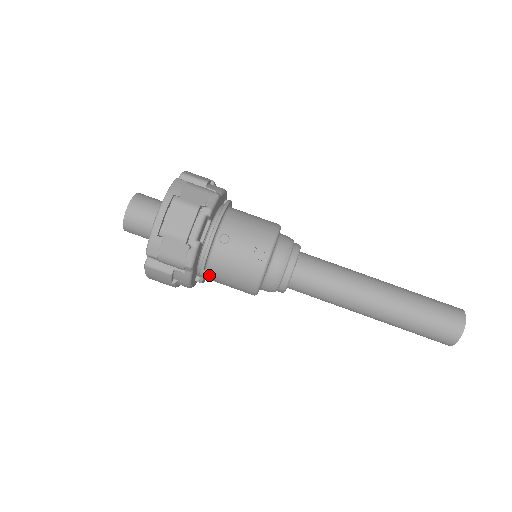
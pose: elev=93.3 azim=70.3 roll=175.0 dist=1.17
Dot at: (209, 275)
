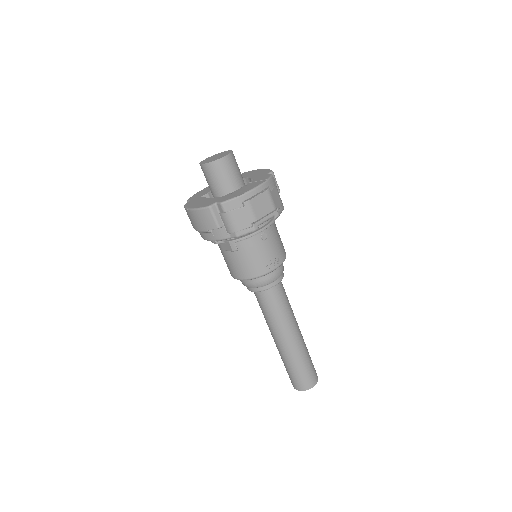
Dot at: (235, 248)
